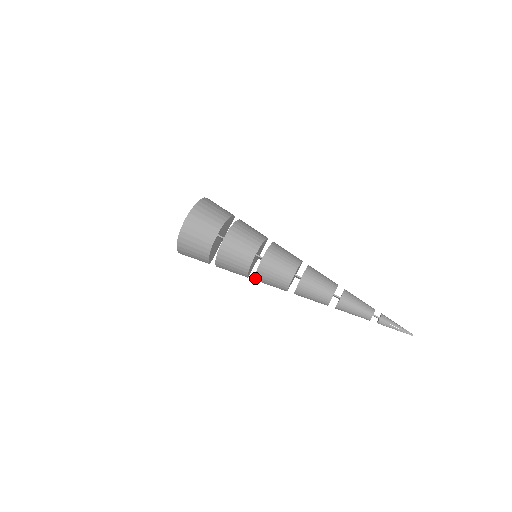
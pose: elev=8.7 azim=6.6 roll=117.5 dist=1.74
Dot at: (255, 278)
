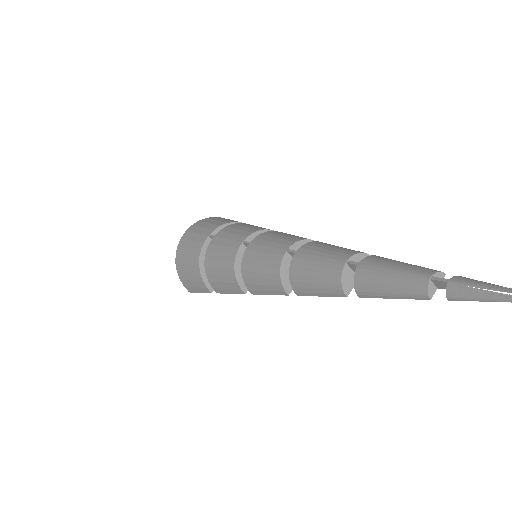
Dot at: (246, 285)
